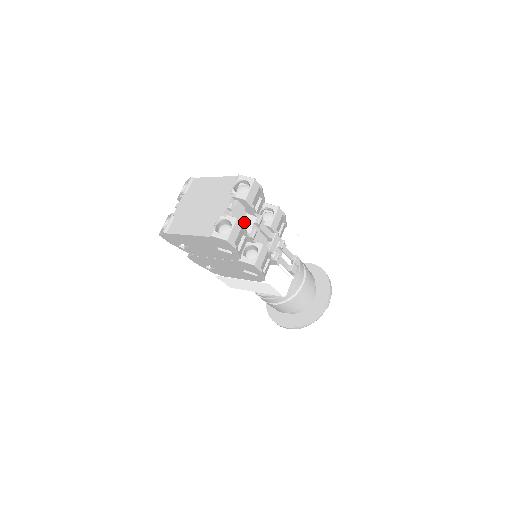
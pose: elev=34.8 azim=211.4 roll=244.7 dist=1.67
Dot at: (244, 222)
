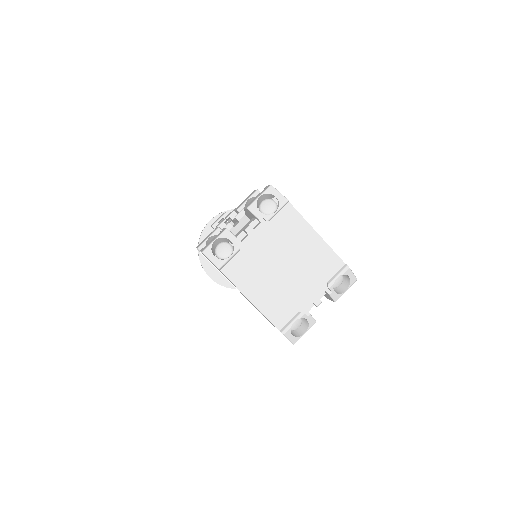
Dot at: occluded
